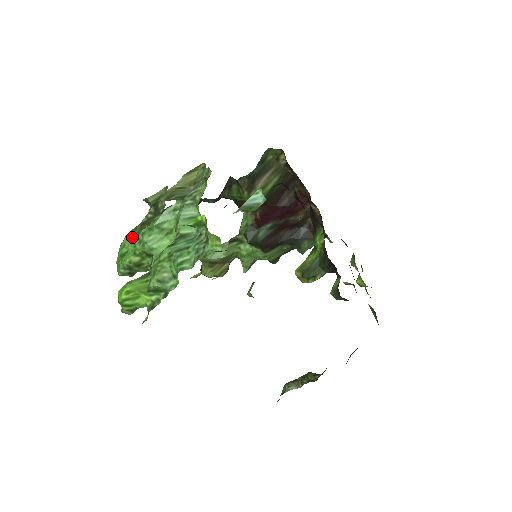
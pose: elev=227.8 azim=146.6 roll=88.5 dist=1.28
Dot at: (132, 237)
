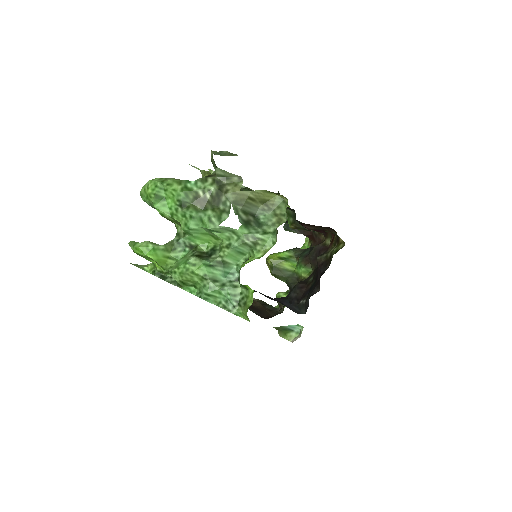
Dot at: (179, 200)
